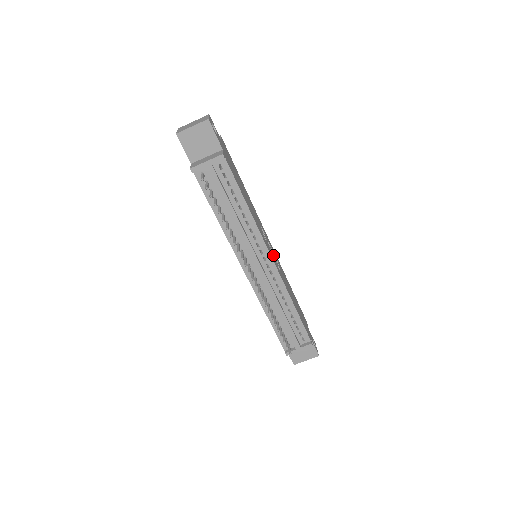
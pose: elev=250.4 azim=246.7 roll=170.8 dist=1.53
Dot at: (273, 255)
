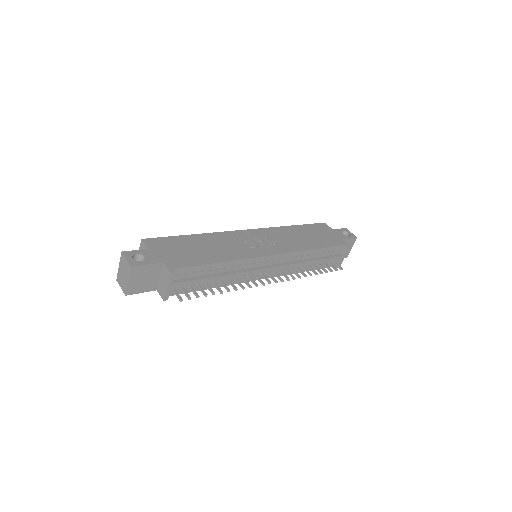
Dot at: (264, 239)
